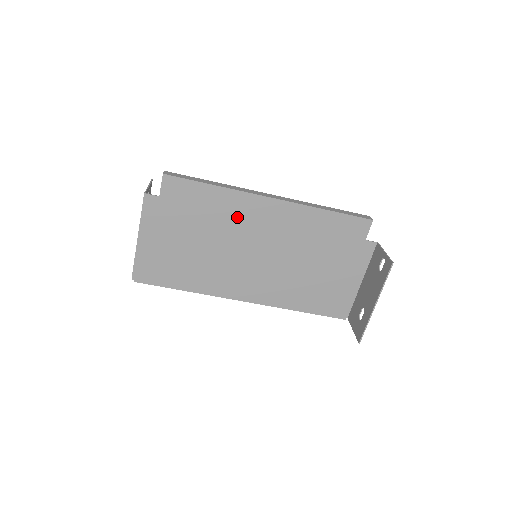
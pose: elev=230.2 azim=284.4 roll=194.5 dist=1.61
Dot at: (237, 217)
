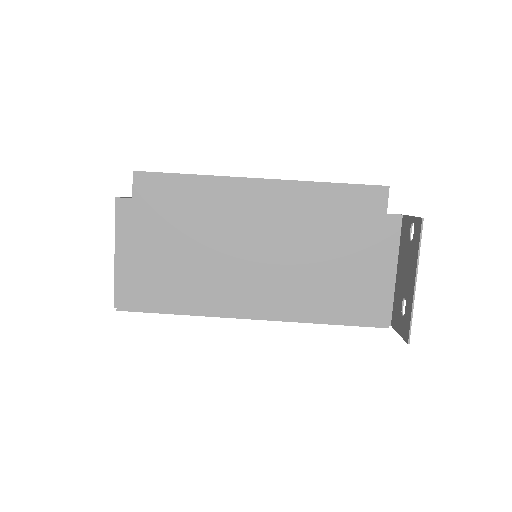
Dot at: (224, 209)
